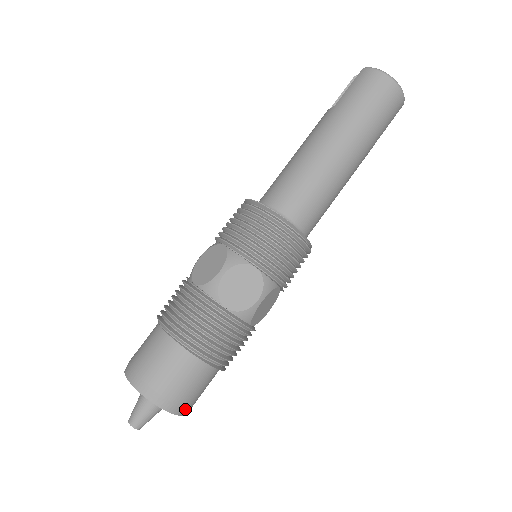
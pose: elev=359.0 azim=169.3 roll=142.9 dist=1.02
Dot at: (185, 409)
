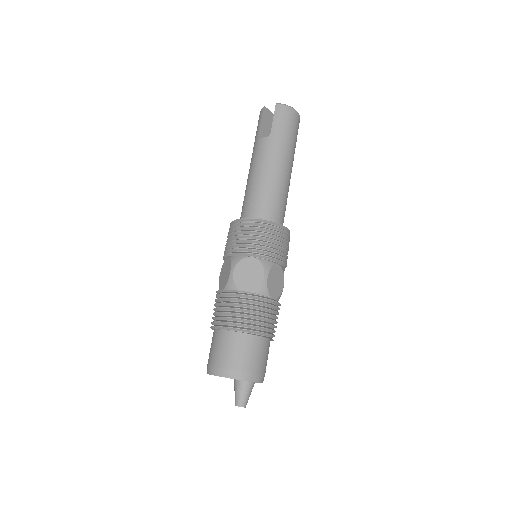
Dot at: occluded
